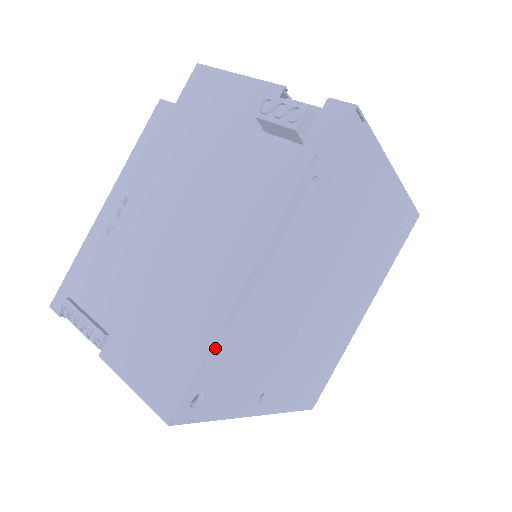
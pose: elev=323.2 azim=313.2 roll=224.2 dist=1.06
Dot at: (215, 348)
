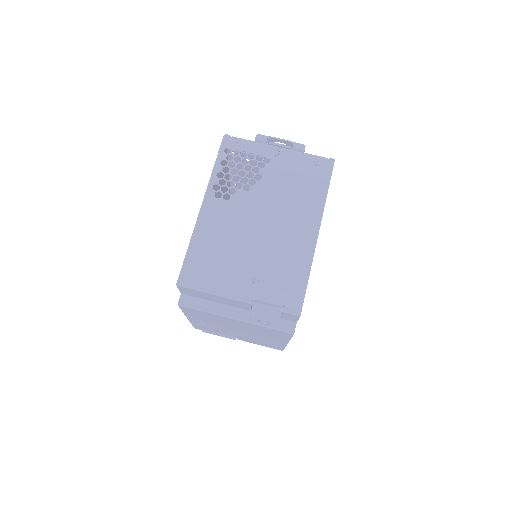
Dot at: occluded
